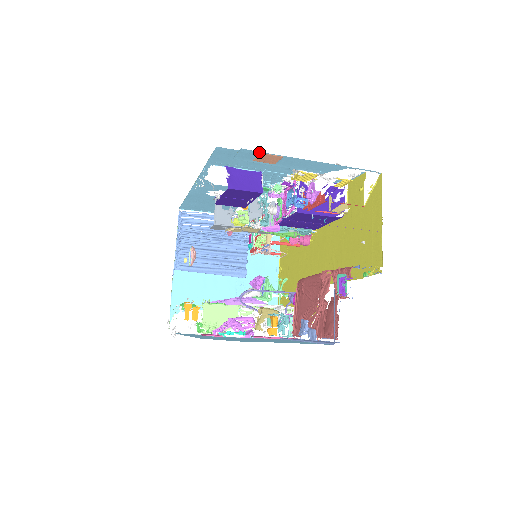
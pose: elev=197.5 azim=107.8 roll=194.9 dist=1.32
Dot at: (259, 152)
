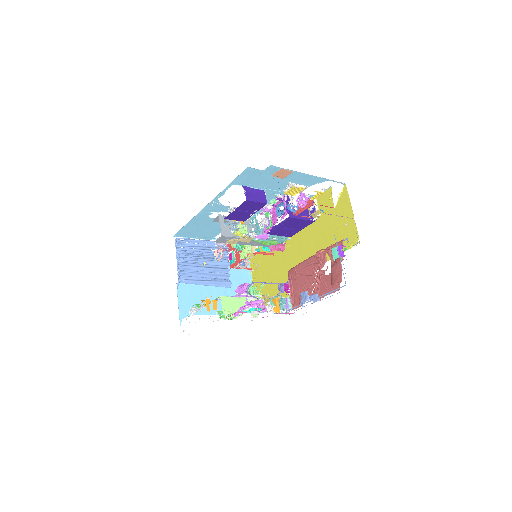
Dot at: (280, 168)
